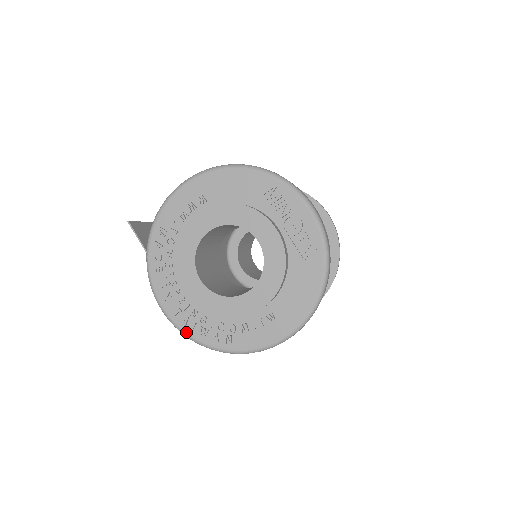
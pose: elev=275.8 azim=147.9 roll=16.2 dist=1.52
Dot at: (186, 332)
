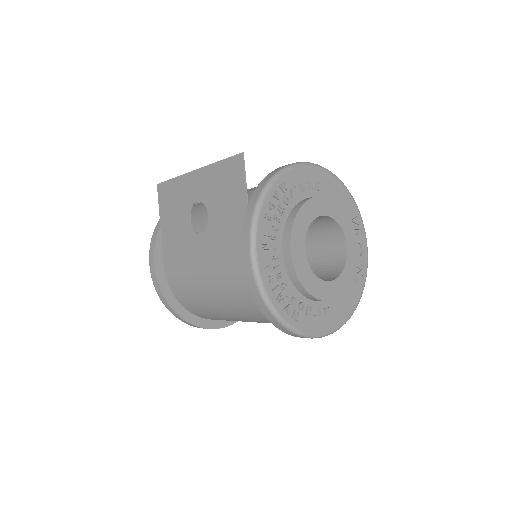
Dot at: (267, 290)
